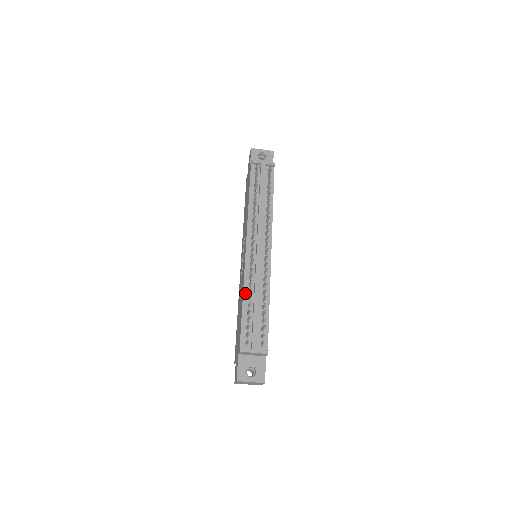
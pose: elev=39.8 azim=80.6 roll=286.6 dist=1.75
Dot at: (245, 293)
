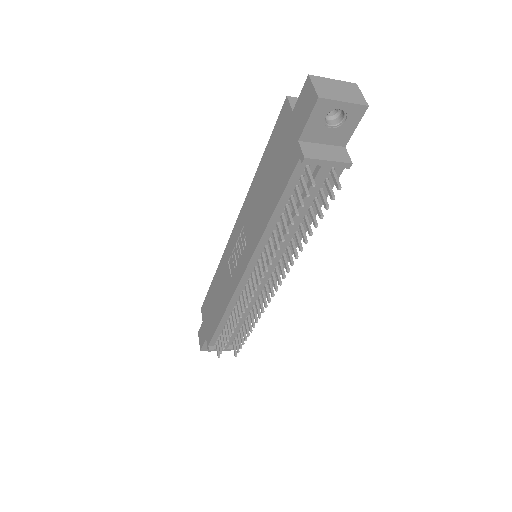
Dot at: (227, 313)
